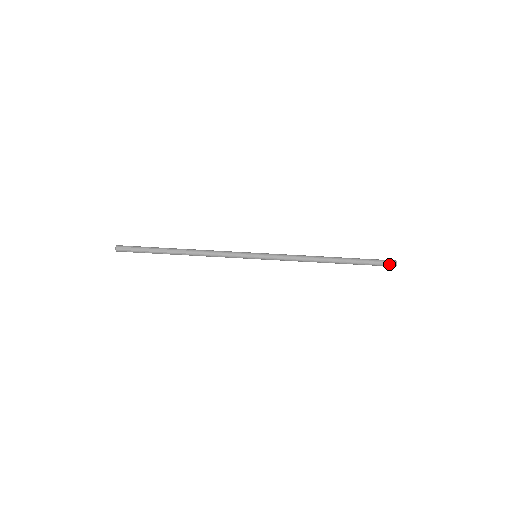
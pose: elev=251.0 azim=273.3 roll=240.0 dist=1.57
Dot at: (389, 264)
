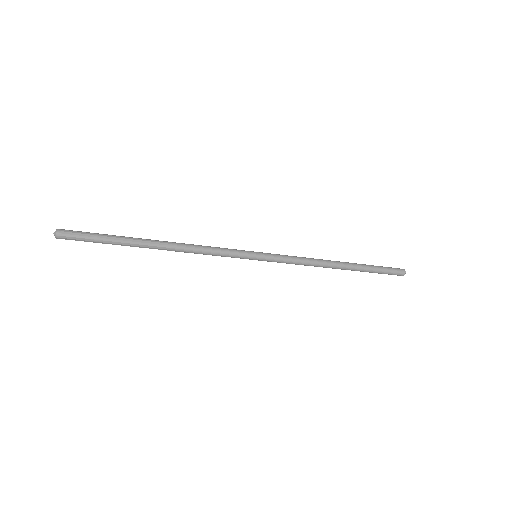
Dot at: occluded
